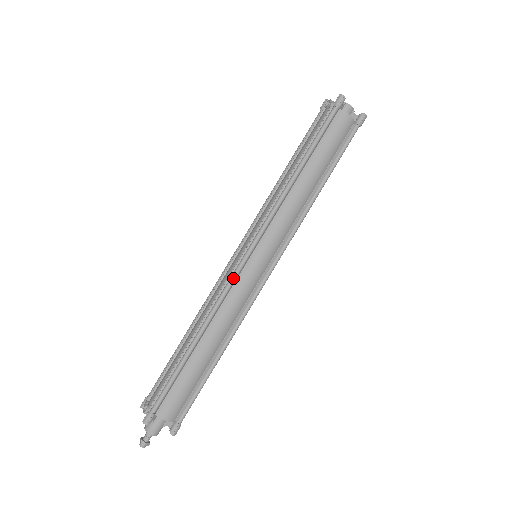
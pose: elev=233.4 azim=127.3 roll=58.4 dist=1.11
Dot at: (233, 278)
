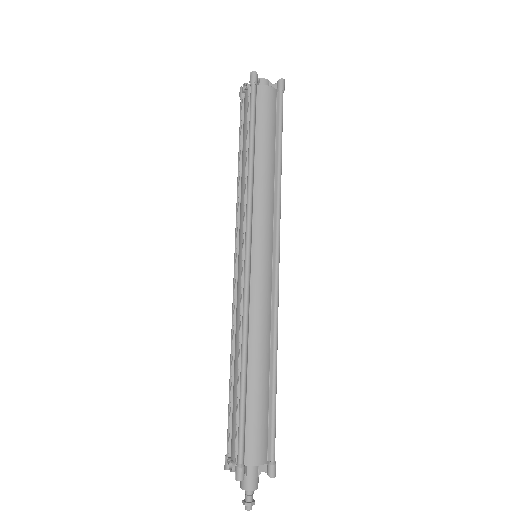
Dot at: (246, 285)
